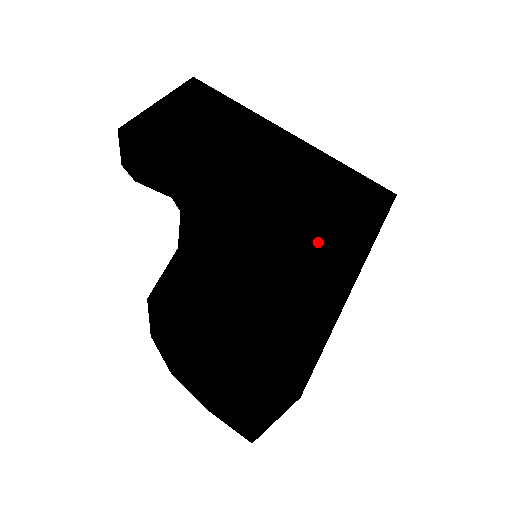
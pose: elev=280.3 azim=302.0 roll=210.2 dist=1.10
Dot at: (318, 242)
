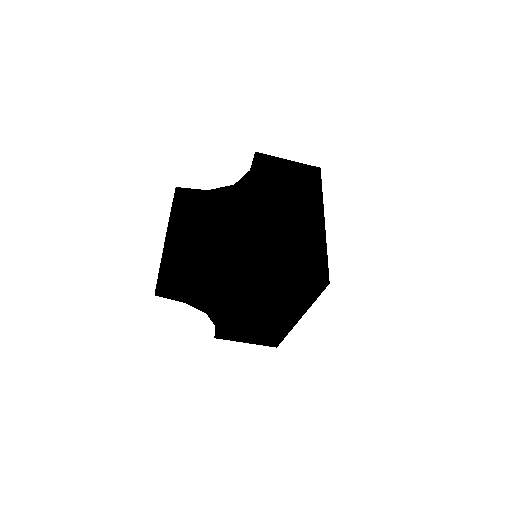
Dot at: (277, 314)
